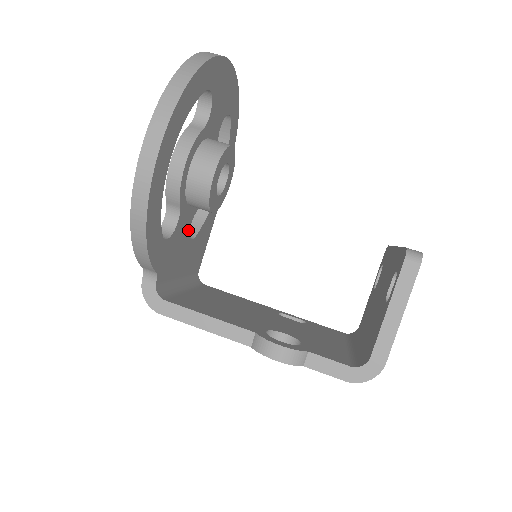
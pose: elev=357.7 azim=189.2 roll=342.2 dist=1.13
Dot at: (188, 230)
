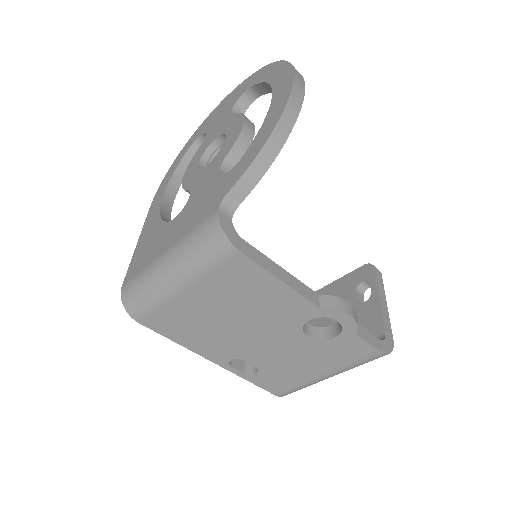
Dot at: occluded
